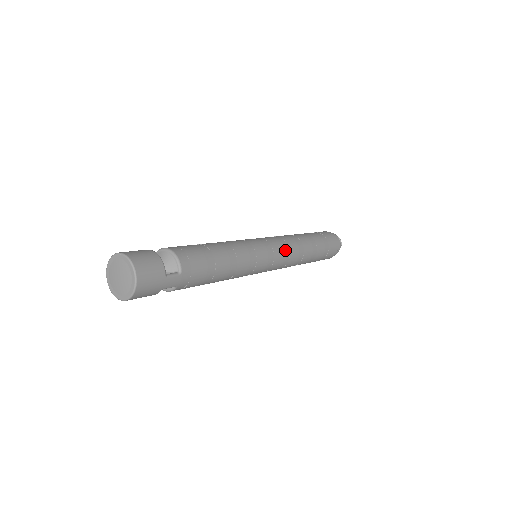
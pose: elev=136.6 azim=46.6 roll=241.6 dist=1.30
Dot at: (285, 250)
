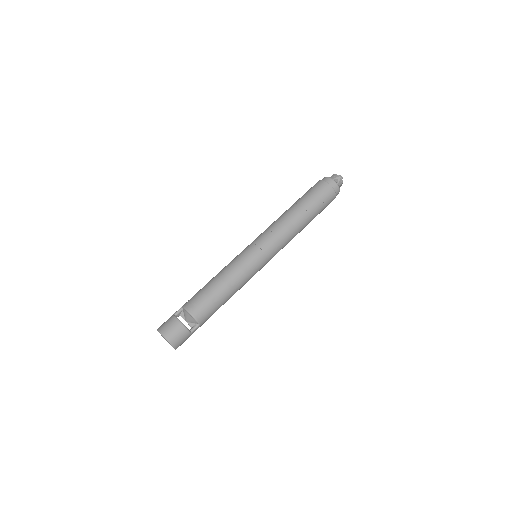
Dot at: (278, 246)
